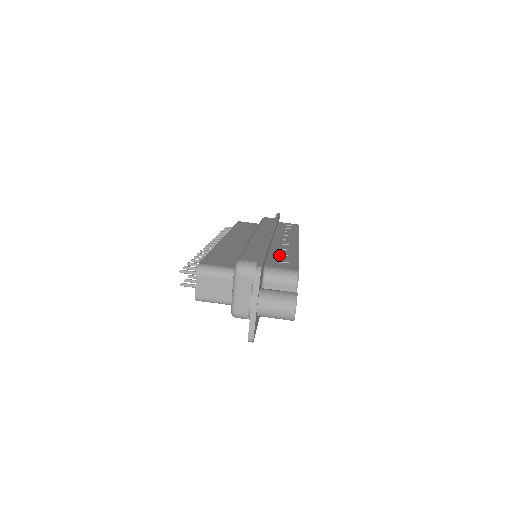
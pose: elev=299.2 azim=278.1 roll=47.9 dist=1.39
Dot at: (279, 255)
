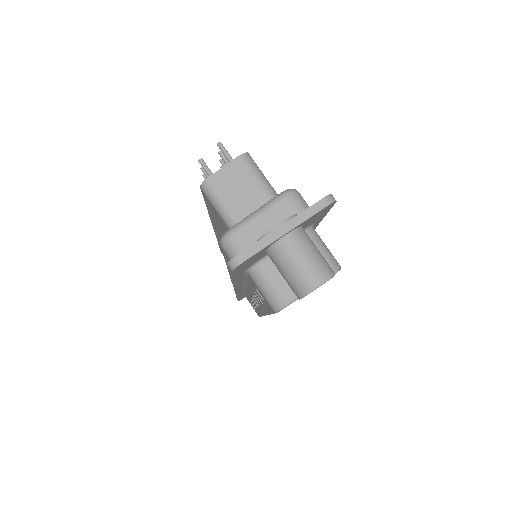
Dot at: occluded
